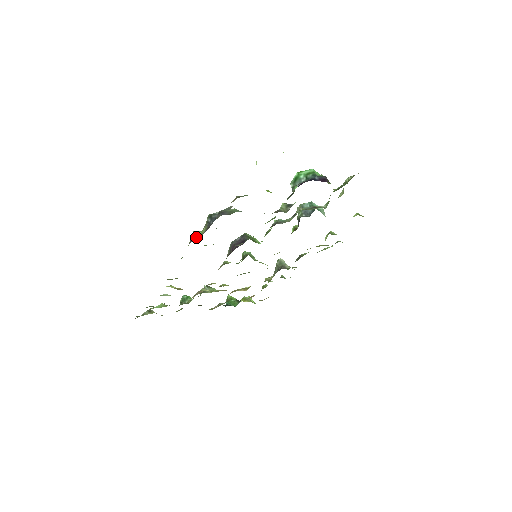
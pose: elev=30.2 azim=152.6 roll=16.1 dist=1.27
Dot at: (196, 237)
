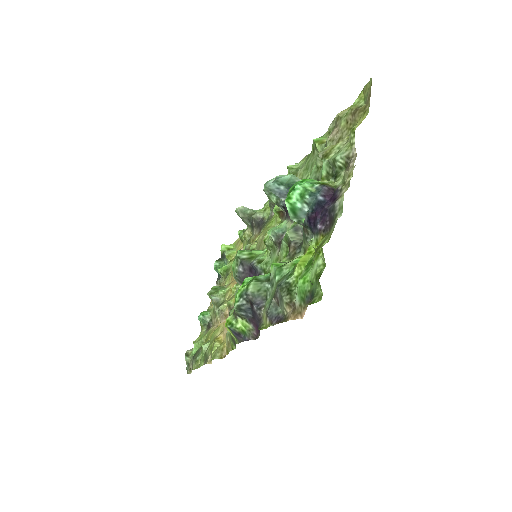
Dot at: (243, 333)
